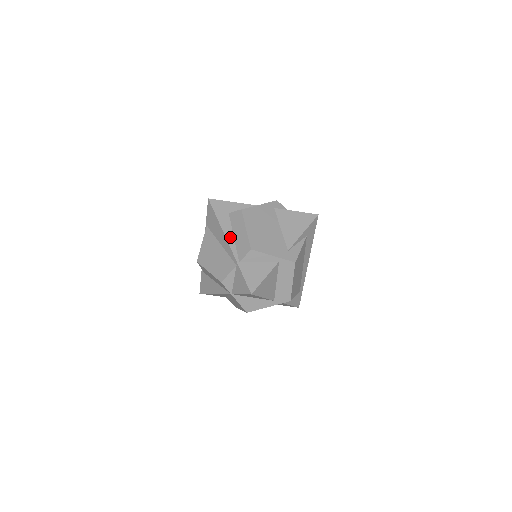
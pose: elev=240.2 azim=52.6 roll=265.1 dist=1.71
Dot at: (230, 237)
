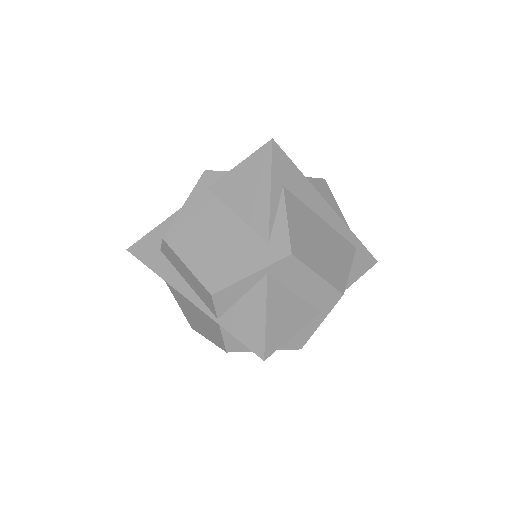
Dot at: (183, 287)
